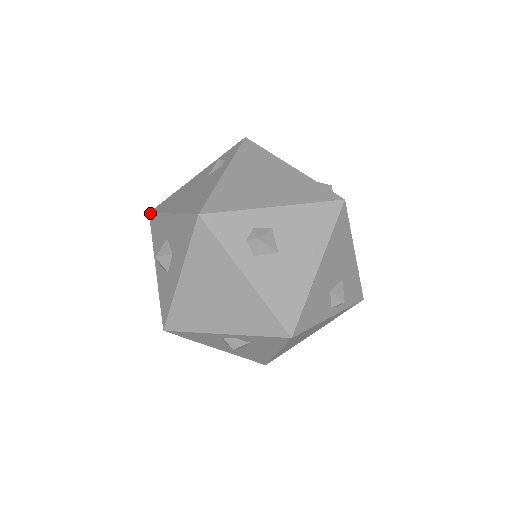
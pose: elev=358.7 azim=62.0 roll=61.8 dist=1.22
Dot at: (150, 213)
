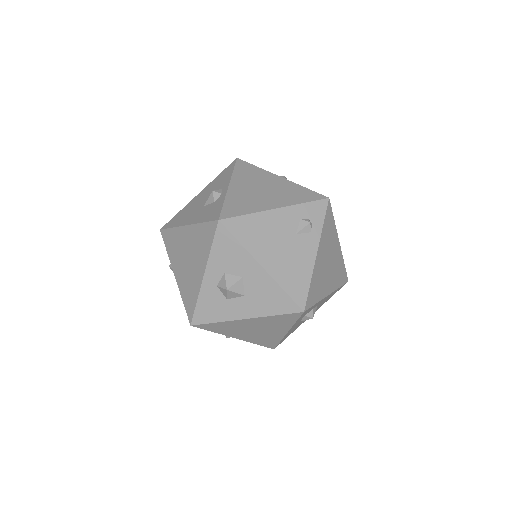
Dot at: (222, 224)
